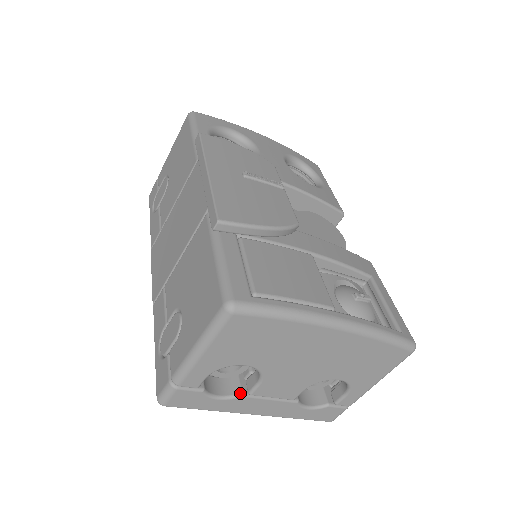
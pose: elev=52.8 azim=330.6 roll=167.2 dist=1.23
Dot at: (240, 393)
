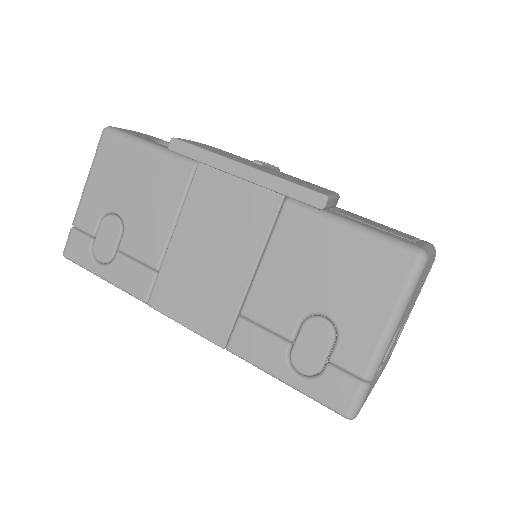
Dot at: occluded
